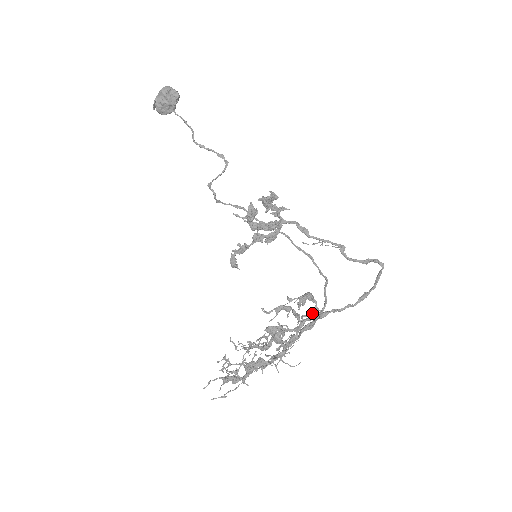
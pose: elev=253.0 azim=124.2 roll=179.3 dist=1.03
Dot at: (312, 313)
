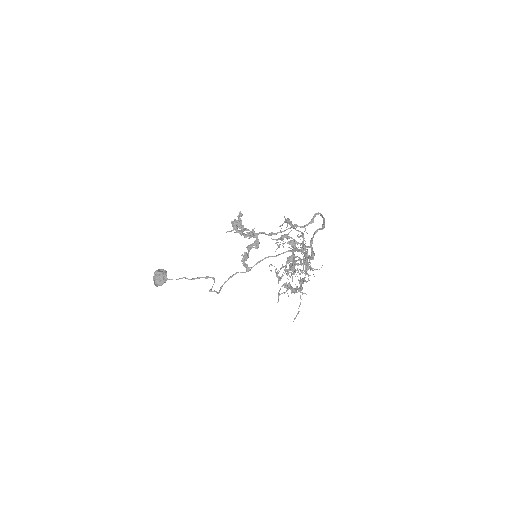
Dot at: (302, 235)
